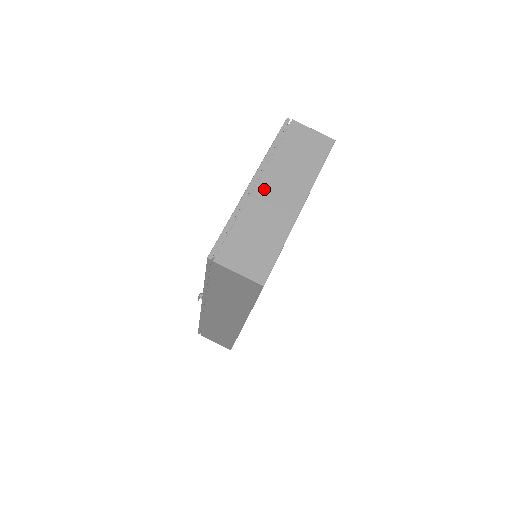
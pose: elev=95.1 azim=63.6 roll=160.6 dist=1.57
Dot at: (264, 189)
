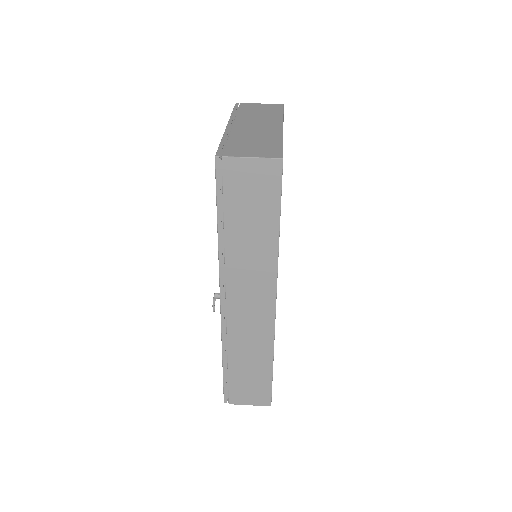
Dot at: (242, 125)
